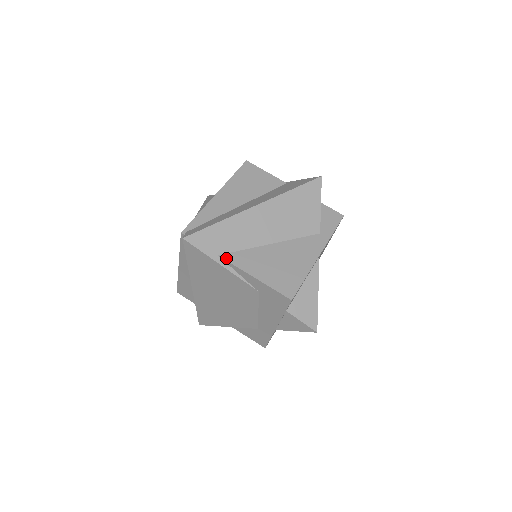
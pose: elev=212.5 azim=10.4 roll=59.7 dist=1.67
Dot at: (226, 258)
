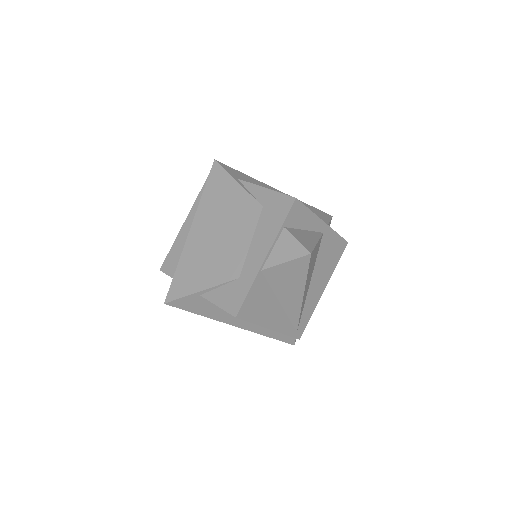
Dot at: (243, 181)
